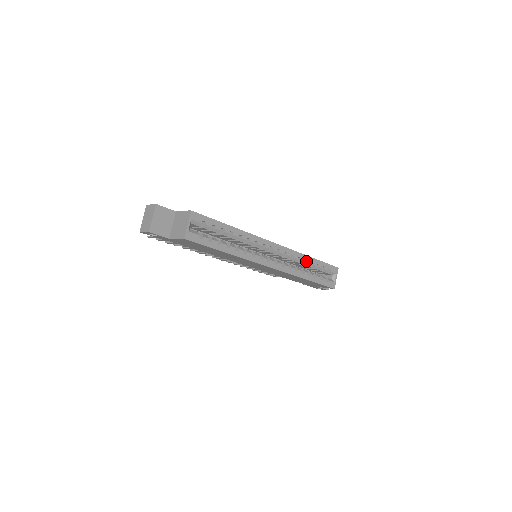
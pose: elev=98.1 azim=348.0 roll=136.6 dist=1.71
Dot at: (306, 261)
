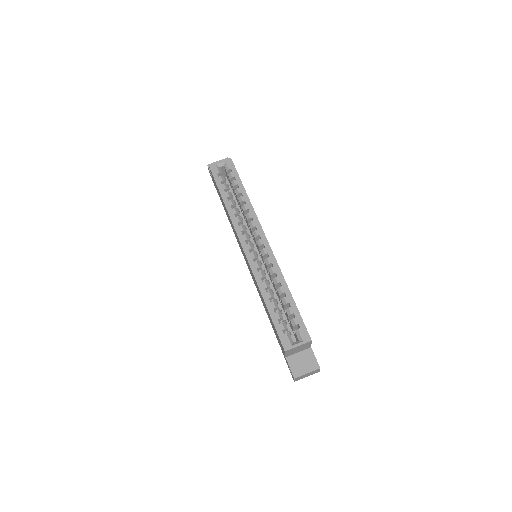
Dot at: (281, 286)
